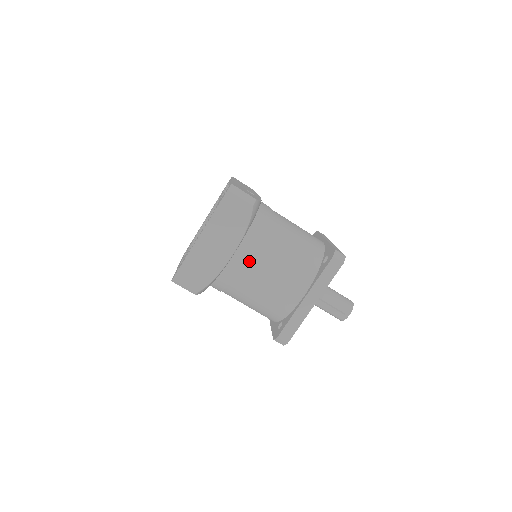
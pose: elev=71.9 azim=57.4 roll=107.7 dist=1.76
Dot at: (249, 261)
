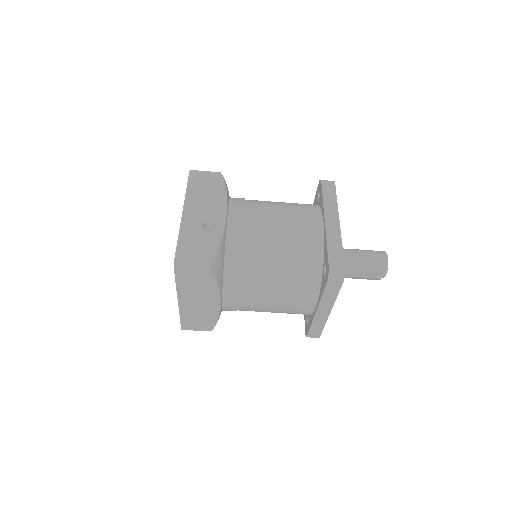
Dot at: (241, 301)
